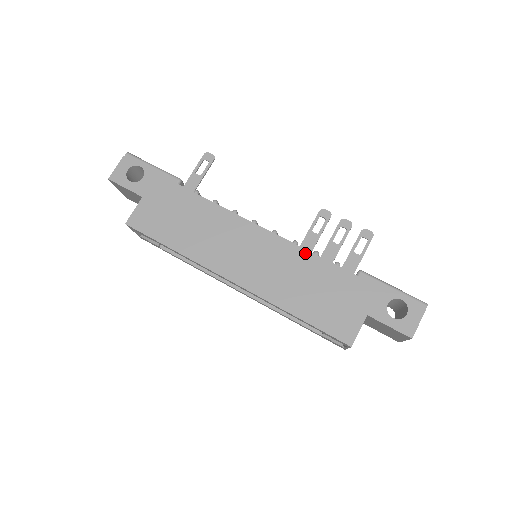
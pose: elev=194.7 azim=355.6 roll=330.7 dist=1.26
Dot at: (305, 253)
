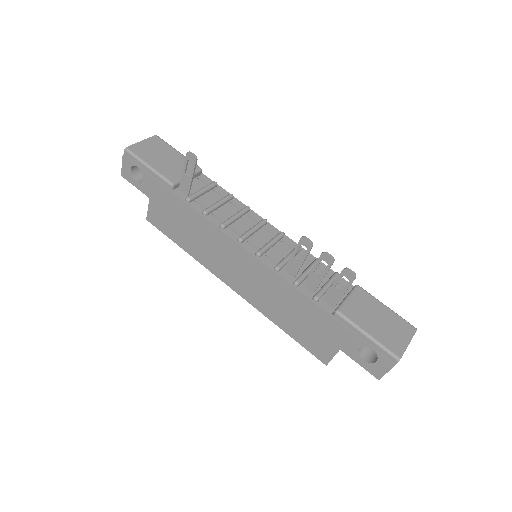
Dot at: (284, 283)
